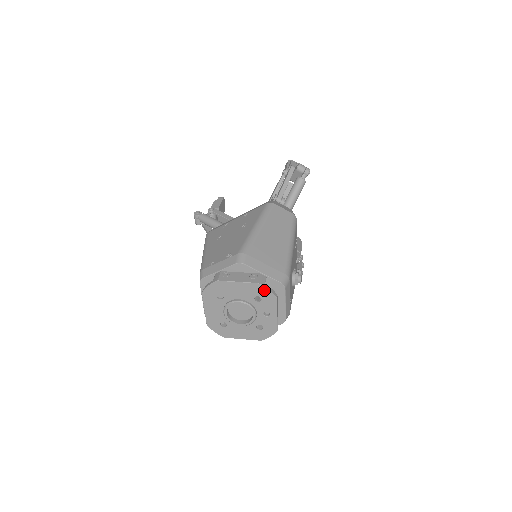
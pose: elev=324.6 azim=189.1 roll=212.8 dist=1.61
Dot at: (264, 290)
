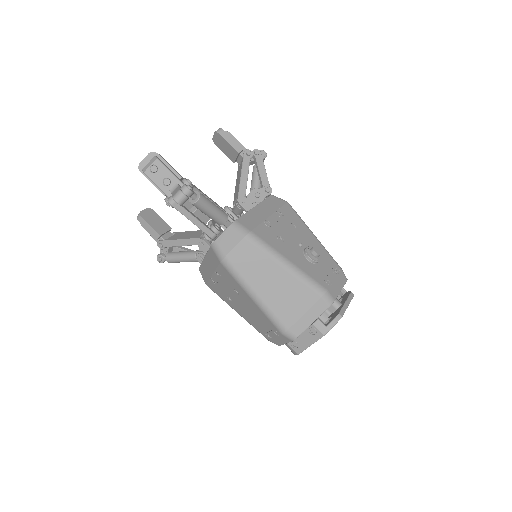
Dot at: (331, 328)
